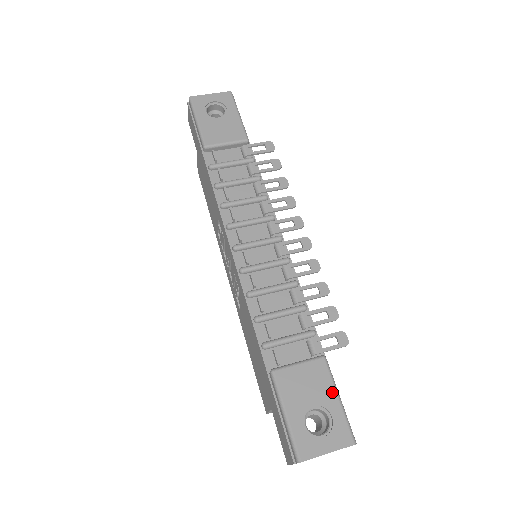
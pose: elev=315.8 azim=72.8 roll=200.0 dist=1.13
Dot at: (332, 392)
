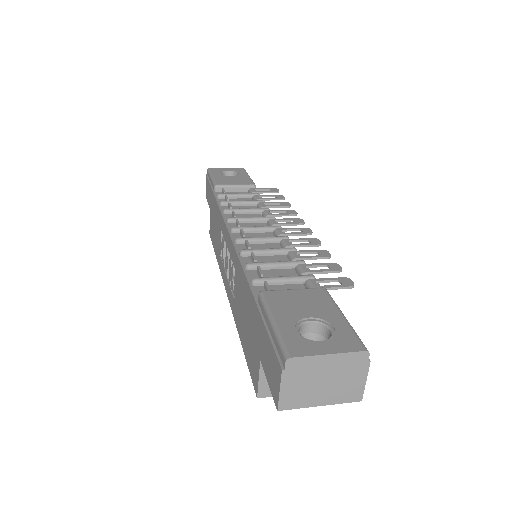
Dot at: (334, 310)
